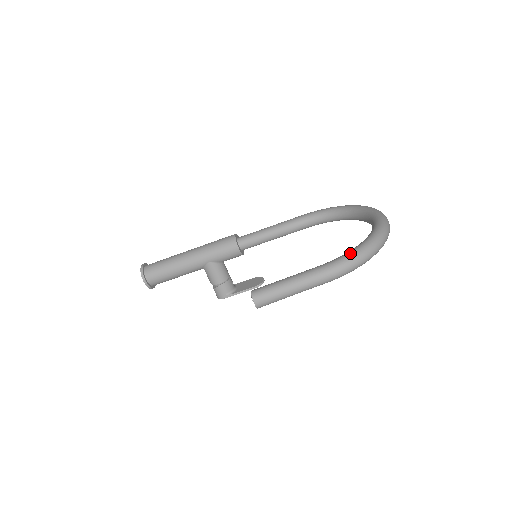
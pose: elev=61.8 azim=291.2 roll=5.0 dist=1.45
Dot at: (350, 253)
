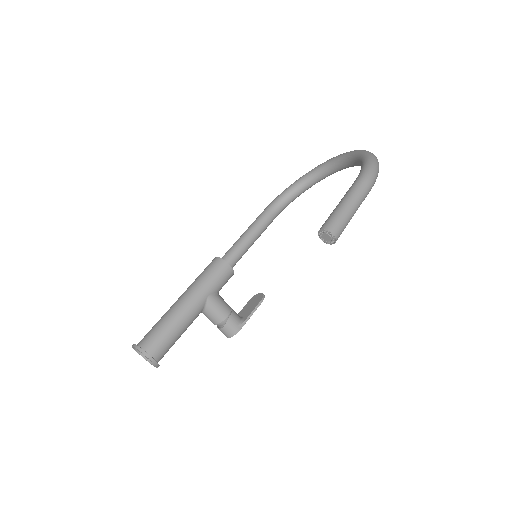
Dot at: (366, 163)
